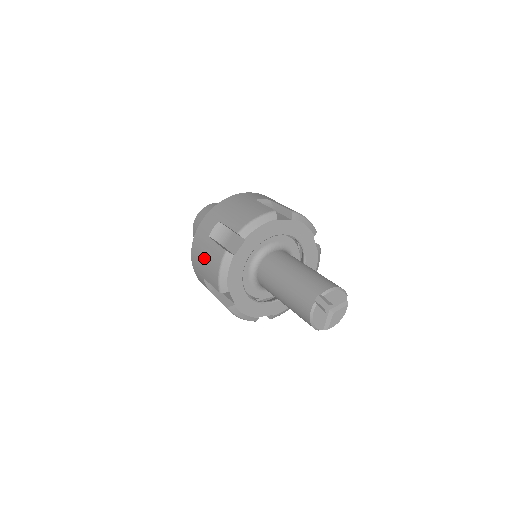
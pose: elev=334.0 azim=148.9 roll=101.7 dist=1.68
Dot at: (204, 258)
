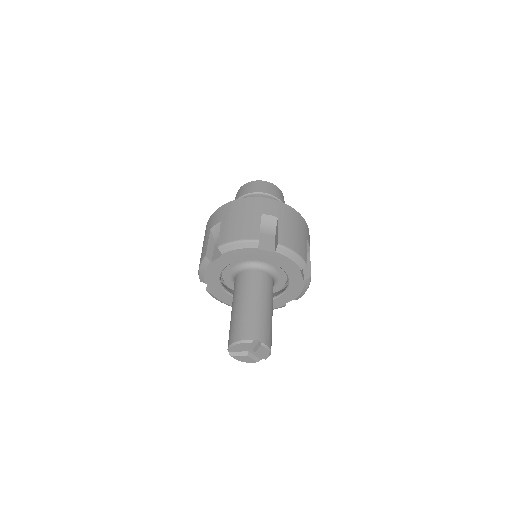
Dot at: occluded
